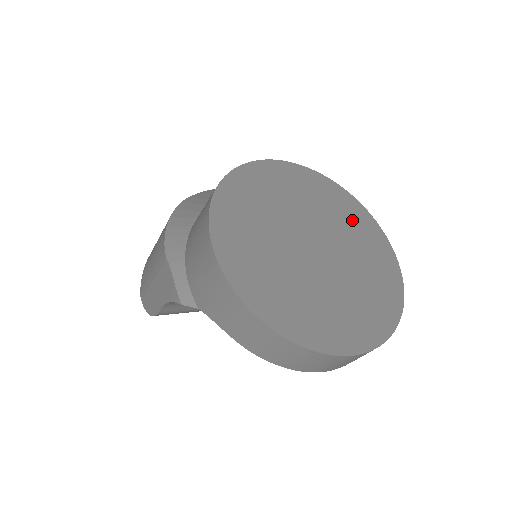
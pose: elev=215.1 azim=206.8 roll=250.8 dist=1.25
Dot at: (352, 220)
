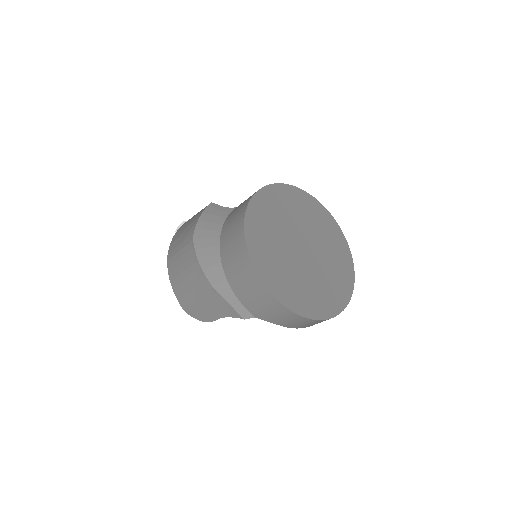
Dot at: (309, 211)
